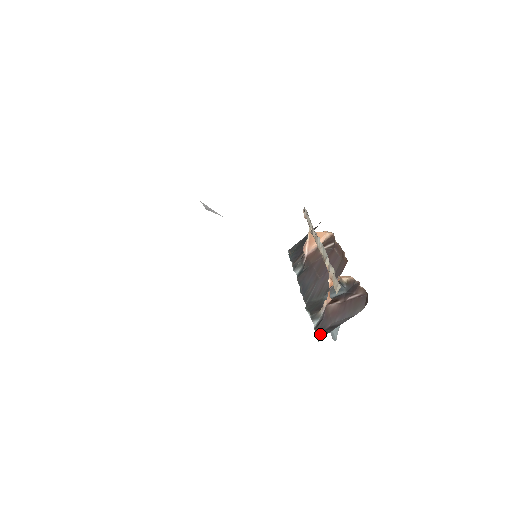
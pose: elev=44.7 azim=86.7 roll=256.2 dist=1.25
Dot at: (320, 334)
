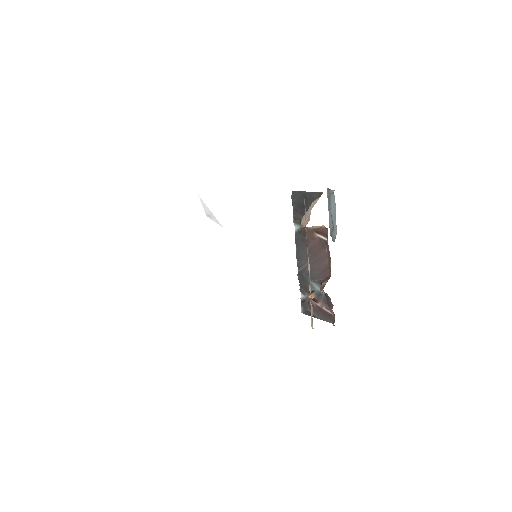
Dot at: (303, 309)
